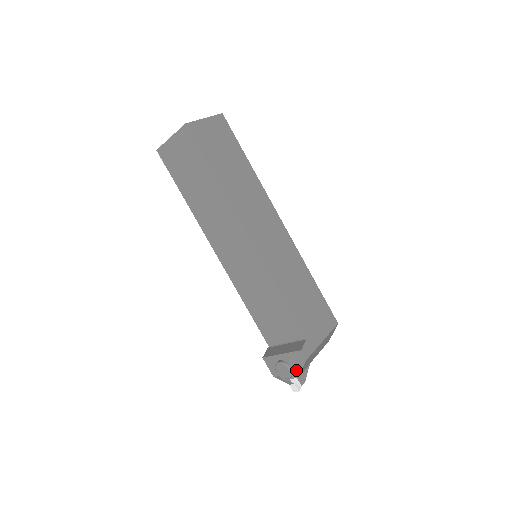
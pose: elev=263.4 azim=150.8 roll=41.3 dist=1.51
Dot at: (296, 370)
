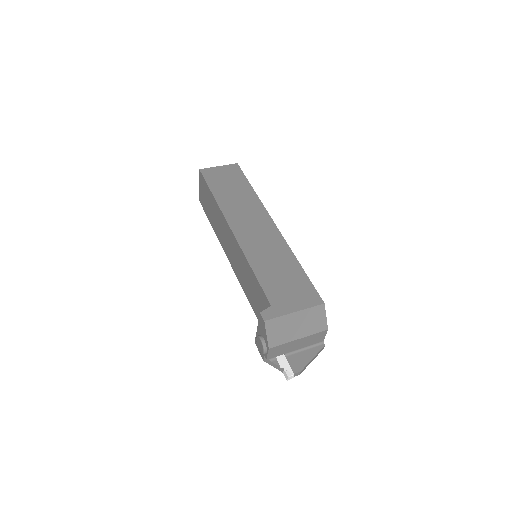
Dot at: (266, 340)
